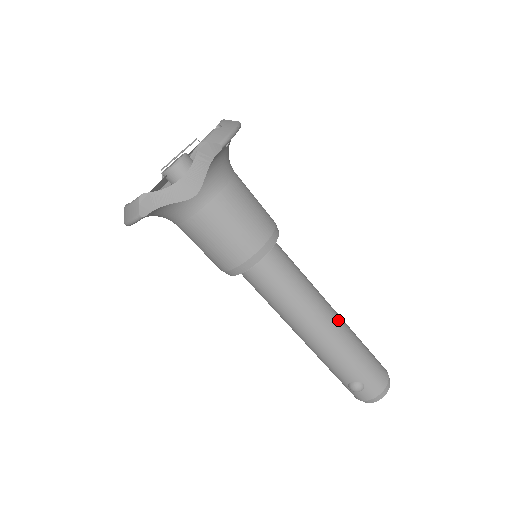
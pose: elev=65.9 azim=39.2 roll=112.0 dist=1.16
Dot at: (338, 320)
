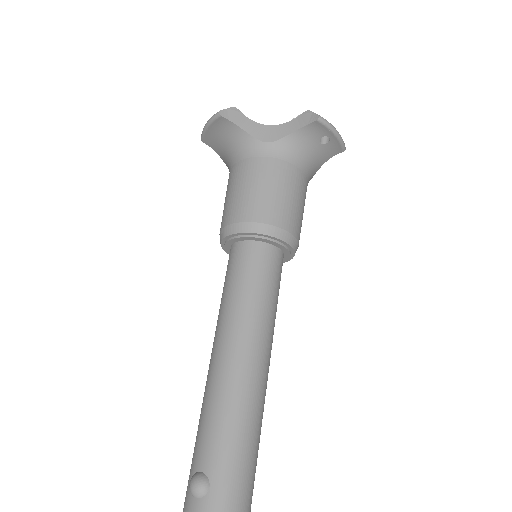
Dot at: (261, 382)
